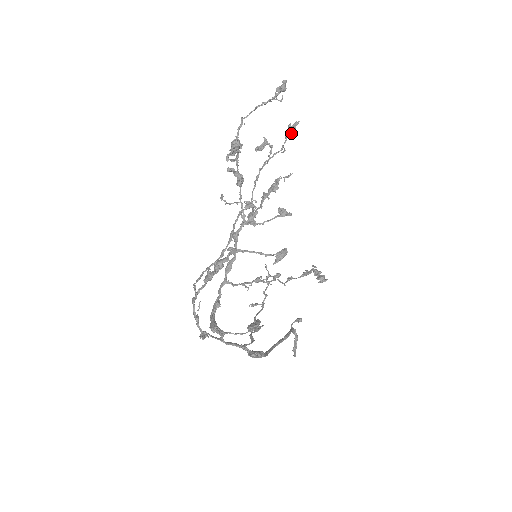
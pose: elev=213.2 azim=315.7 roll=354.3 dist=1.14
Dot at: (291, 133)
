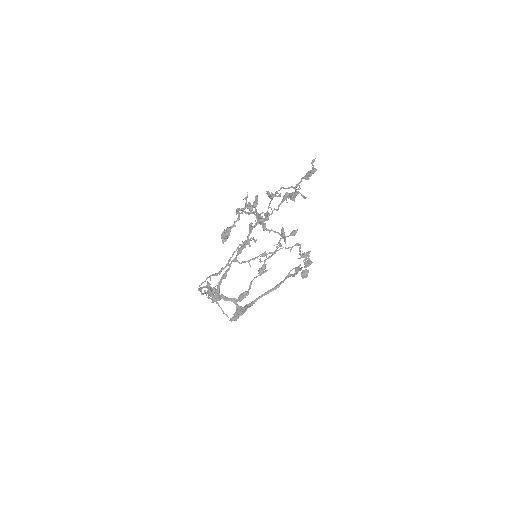
Dot at: occluded
